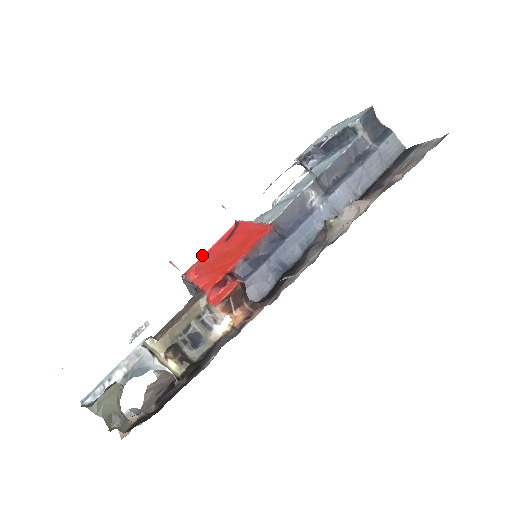
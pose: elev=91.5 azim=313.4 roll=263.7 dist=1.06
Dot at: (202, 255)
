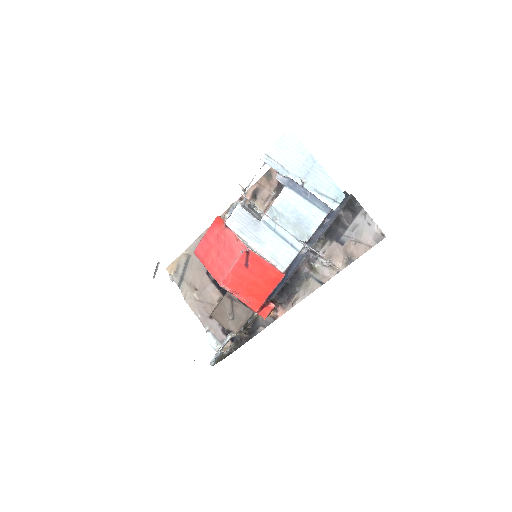
Dot at: (229, 272)
